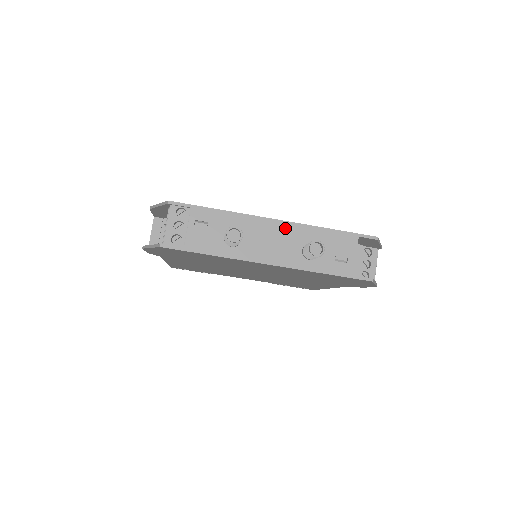
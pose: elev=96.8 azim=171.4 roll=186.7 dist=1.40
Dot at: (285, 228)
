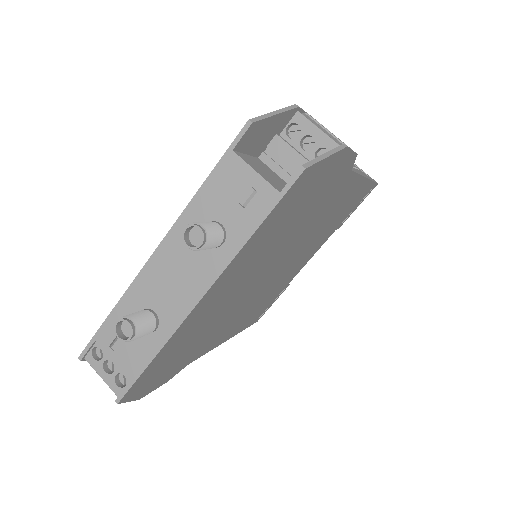
Dot at: (169, 248)
